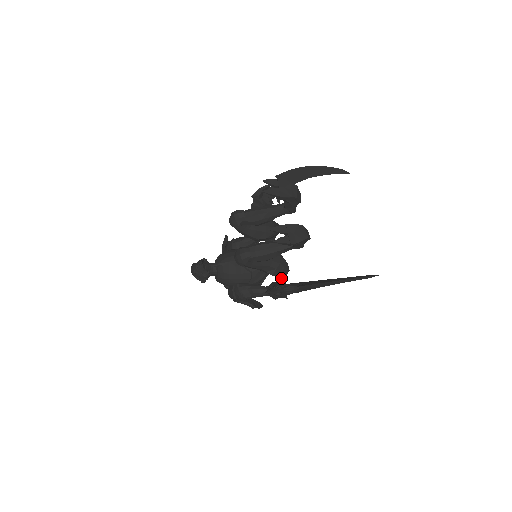
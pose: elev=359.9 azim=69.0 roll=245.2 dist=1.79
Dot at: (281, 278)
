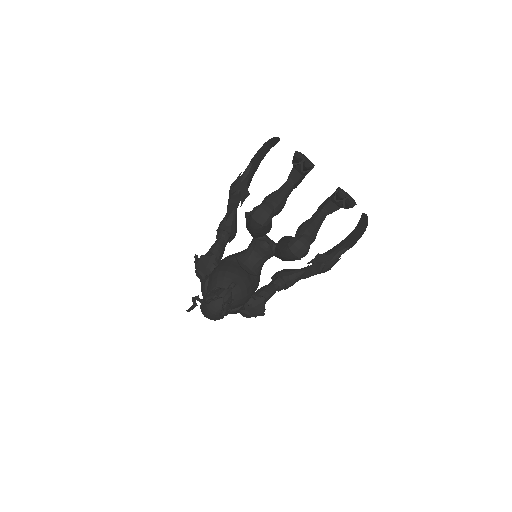
Dot at: occluded
